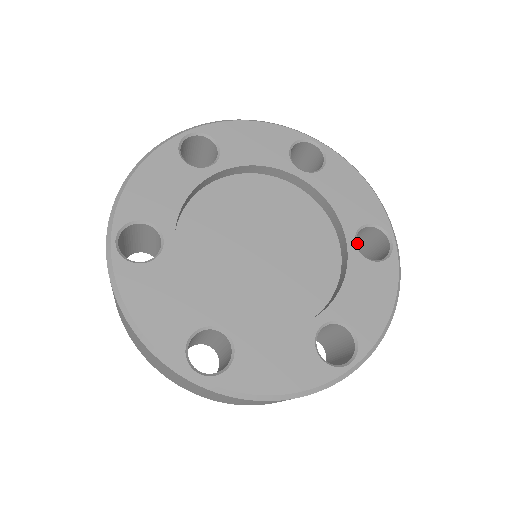
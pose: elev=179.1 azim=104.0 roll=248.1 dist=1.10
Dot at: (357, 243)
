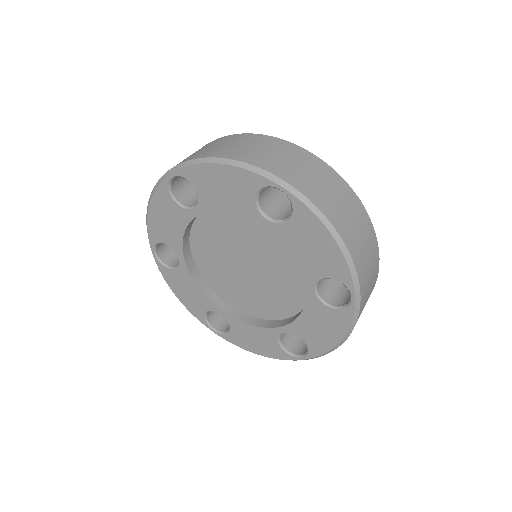
Dot at: occluded
